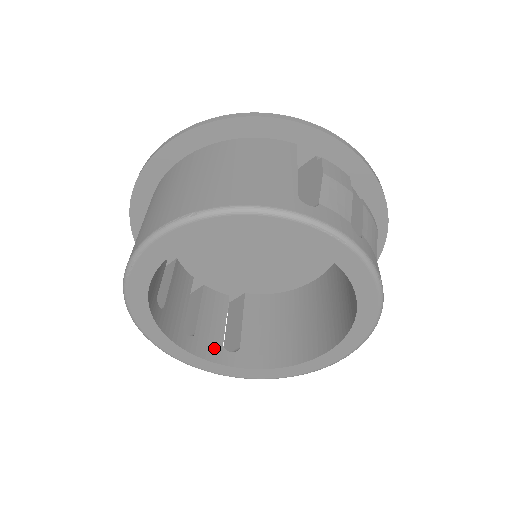
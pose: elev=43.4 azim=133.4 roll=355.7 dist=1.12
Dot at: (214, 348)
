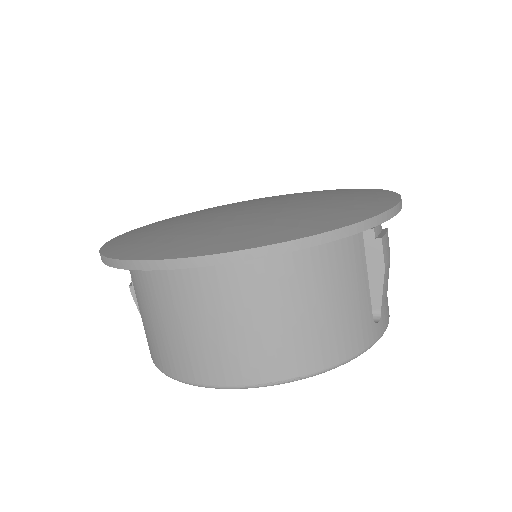
Dot at: occluded
